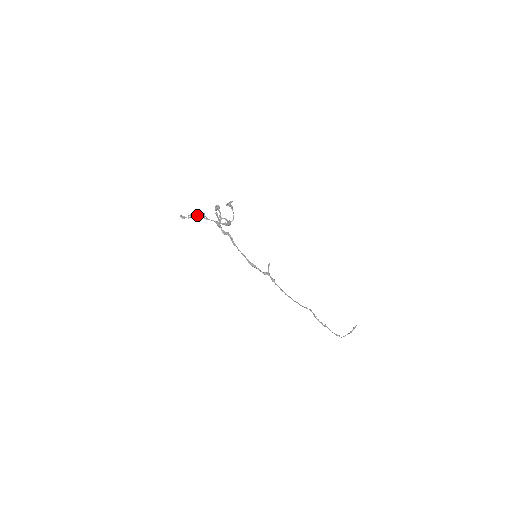
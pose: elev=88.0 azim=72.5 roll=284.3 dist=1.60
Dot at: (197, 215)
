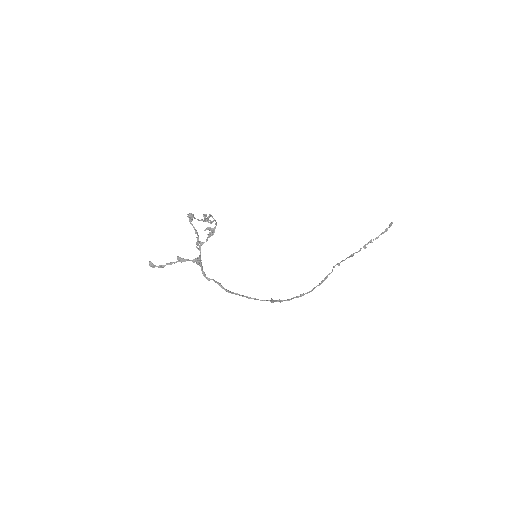
Dot at: (169, 263)
